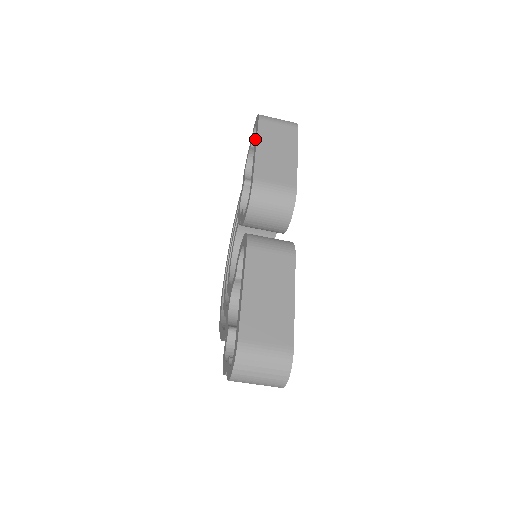
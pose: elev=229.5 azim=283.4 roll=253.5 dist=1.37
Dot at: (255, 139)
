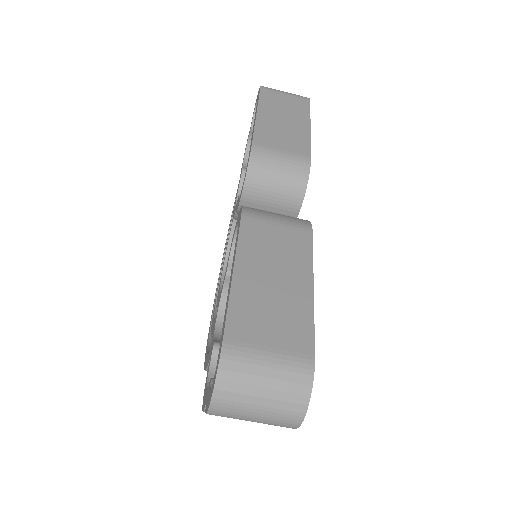
Dot at: occluded
